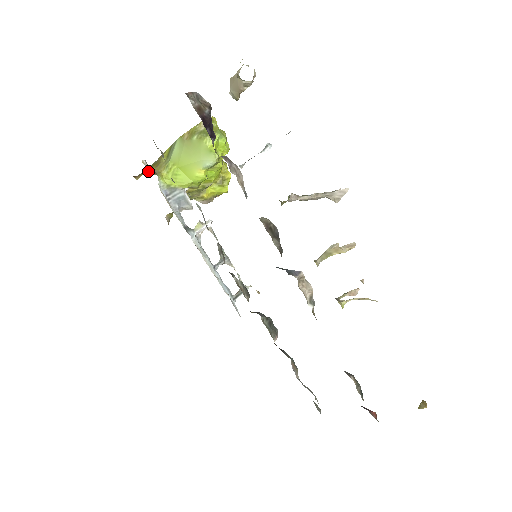
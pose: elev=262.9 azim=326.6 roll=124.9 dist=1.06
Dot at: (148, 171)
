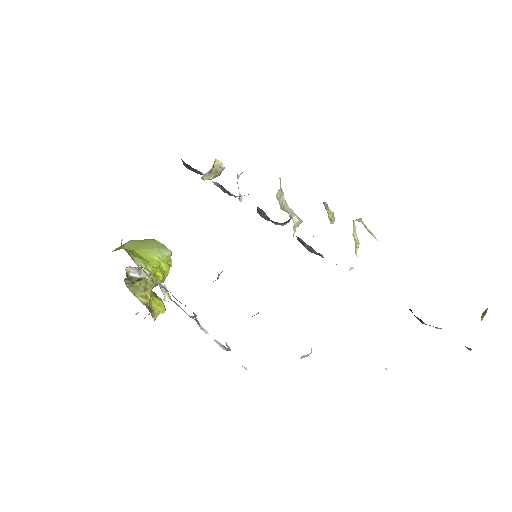
Dot at: occluded
